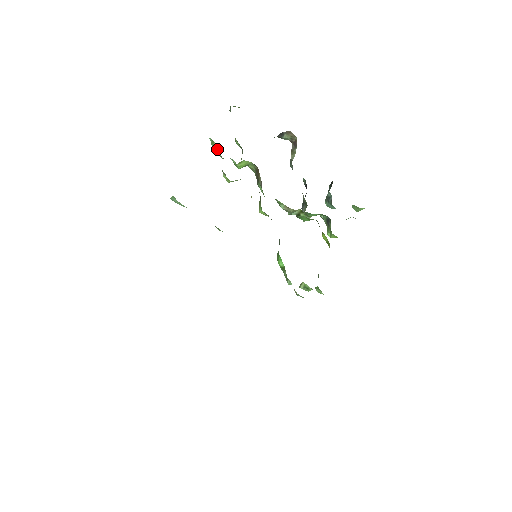
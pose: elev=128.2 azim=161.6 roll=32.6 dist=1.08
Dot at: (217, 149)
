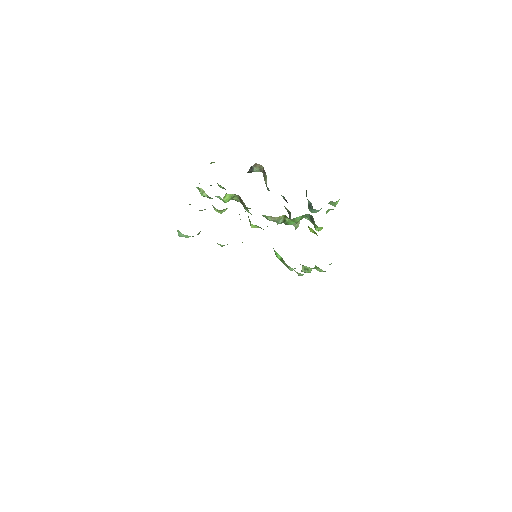
Dot at: (204, 193)
